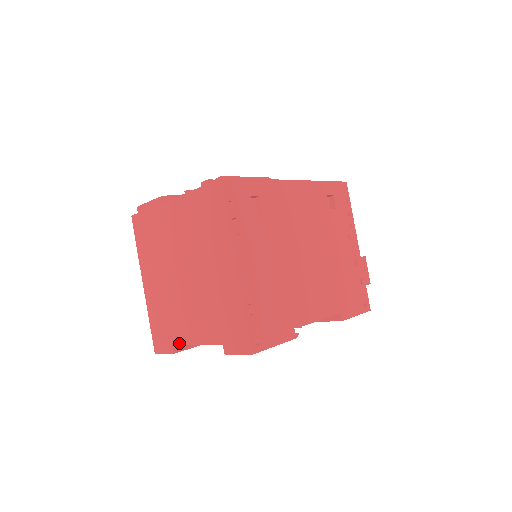
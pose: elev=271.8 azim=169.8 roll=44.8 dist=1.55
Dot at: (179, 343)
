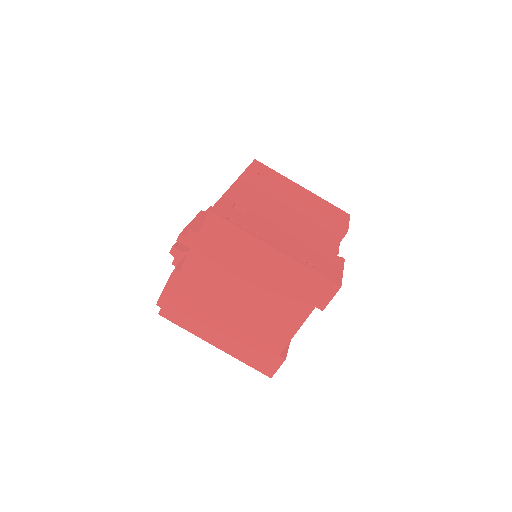
Dot at: (283, 347)
